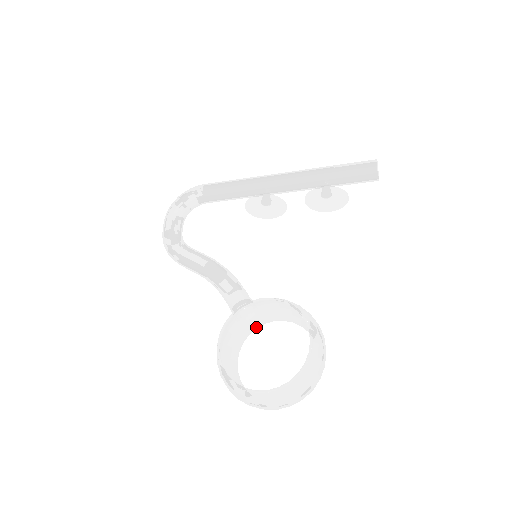
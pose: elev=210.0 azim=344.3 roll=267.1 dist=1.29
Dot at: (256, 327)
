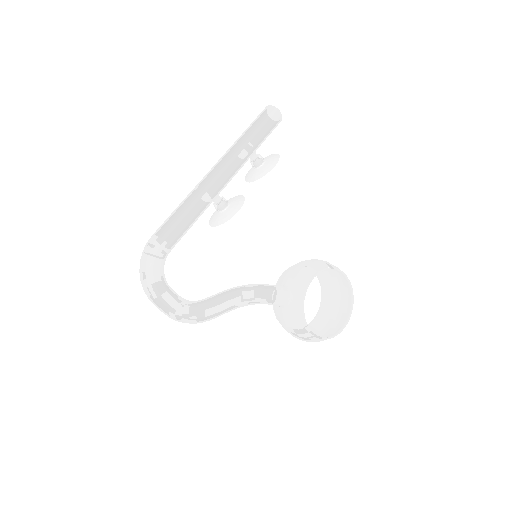
Dot at: occluded
